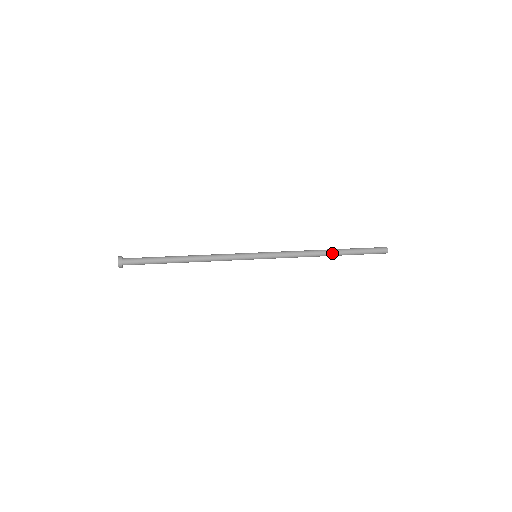
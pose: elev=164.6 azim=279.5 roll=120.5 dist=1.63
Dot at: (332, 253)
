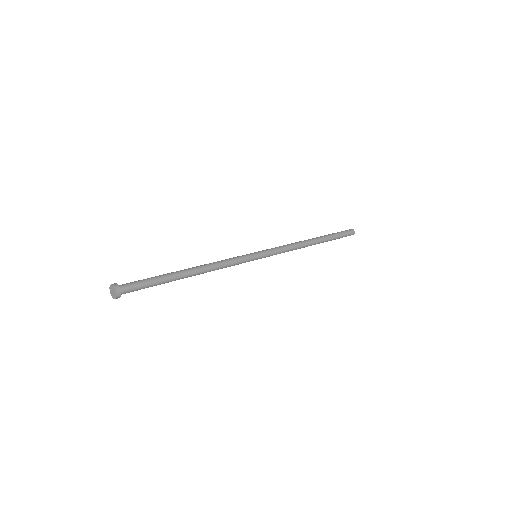
Dot at: (317, 240)
